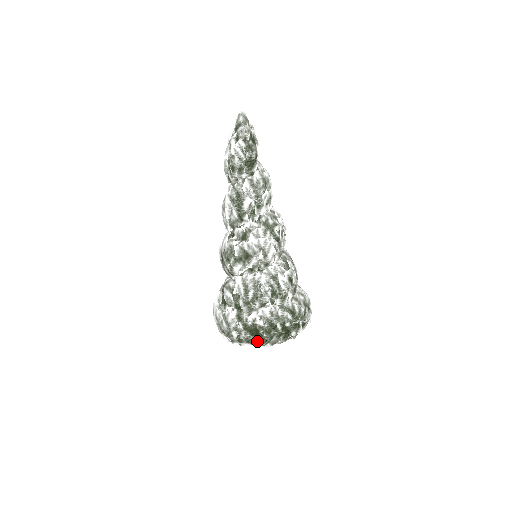
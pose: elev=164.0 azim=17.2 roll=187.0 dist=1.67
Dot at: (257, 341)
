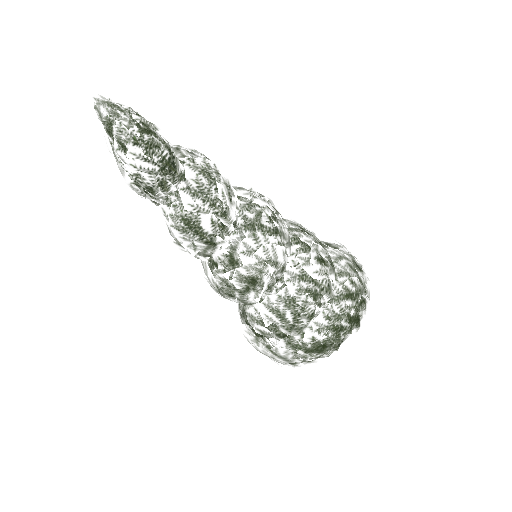
Dot at: (329, 353)
